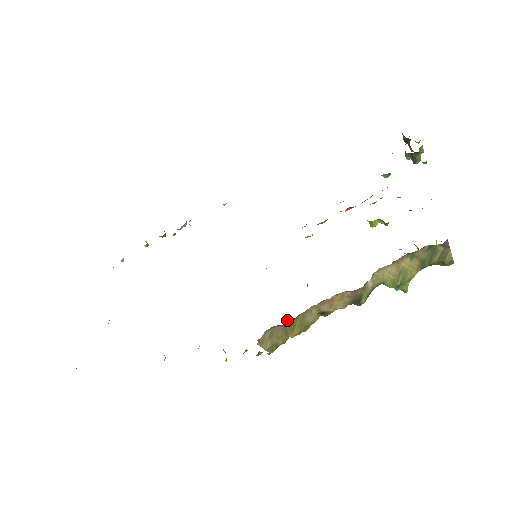
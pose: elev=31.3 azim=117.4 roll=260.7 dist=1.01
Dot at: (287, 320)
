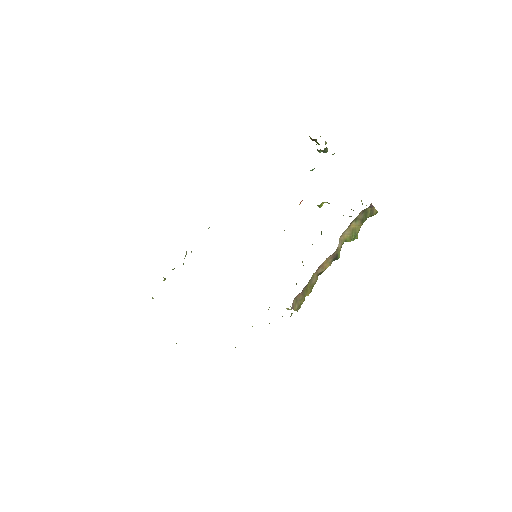
Dot at: (303, 288)
